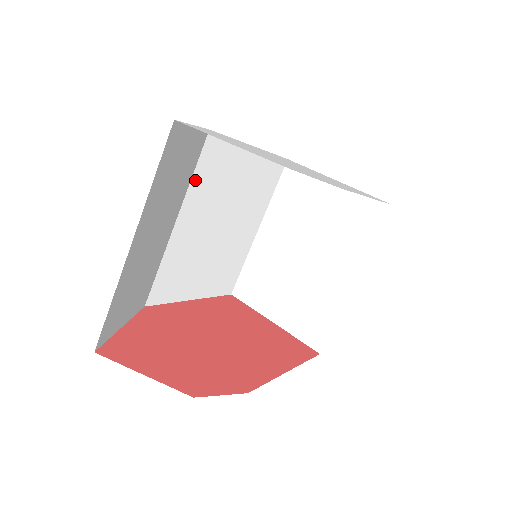
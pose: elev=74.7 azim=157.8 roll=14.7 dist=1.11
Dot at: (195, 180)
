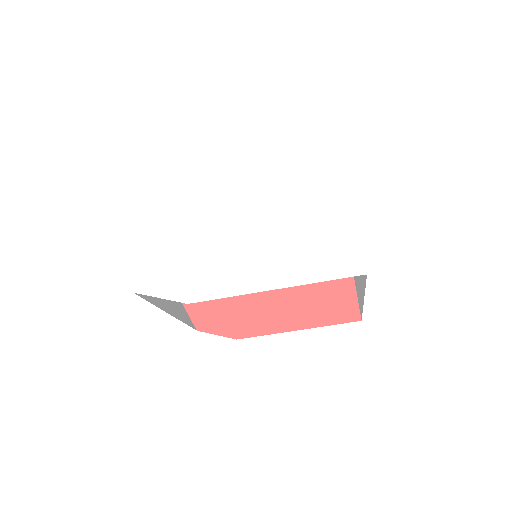
Dot at: occluded
